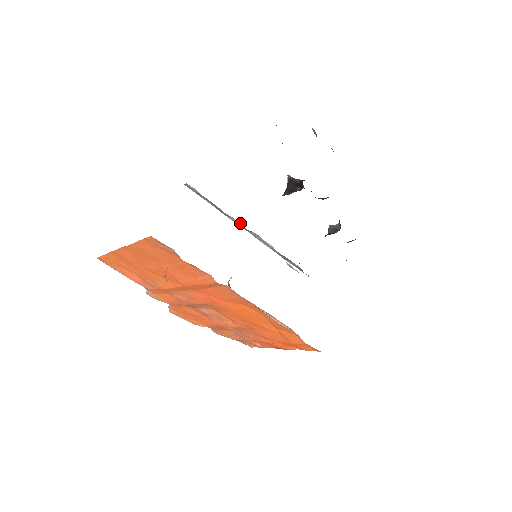
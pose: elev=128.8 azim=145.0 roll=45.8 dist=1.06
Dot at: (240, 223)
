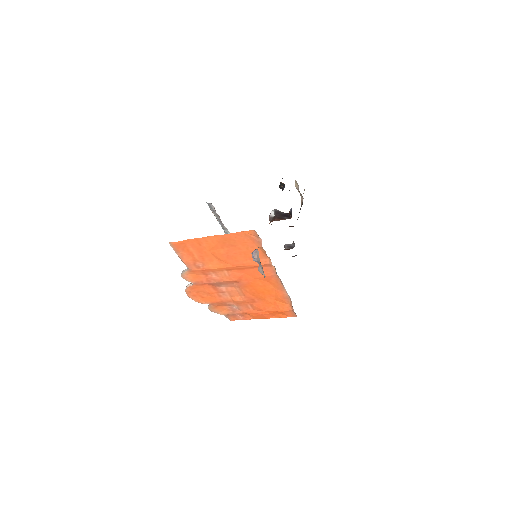
Dot at: occluded
